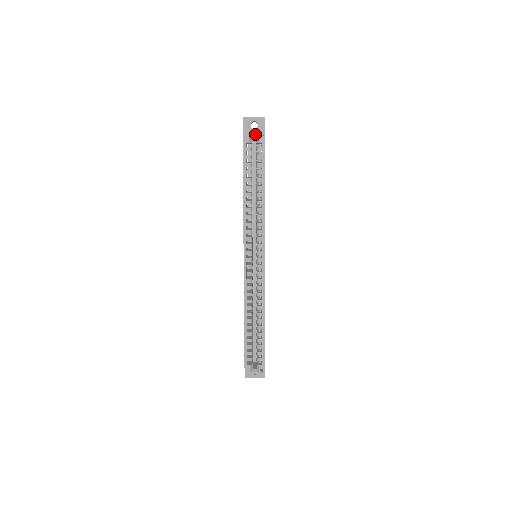
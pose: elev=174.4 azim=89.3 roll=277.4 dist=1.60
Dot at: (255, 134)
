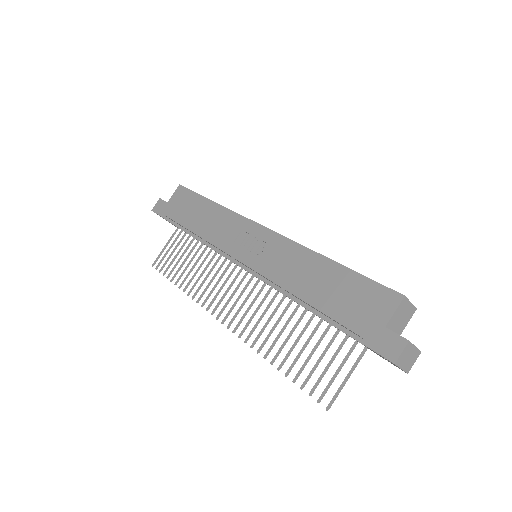
Dot at: occluded
